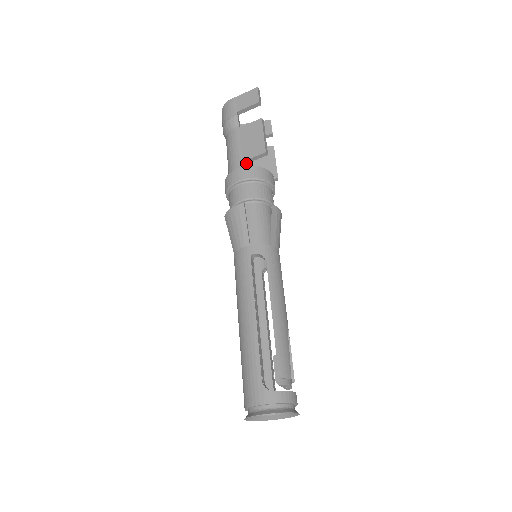
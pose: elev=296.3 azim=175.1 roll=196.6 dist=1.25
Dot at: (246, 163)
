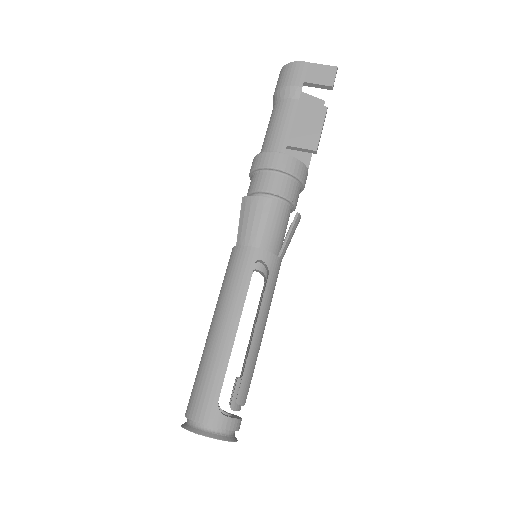
Dot at: occluded
